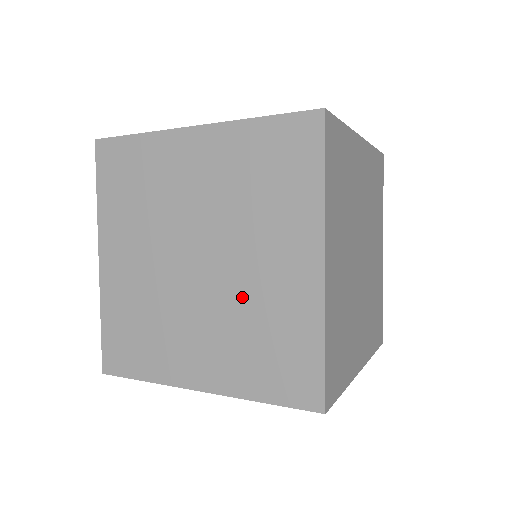
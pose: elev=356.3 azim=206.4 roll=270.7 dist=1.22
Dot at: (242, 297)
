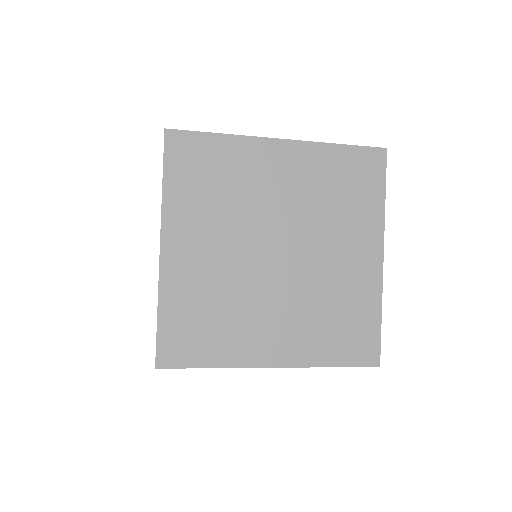
Dot at: occluded
